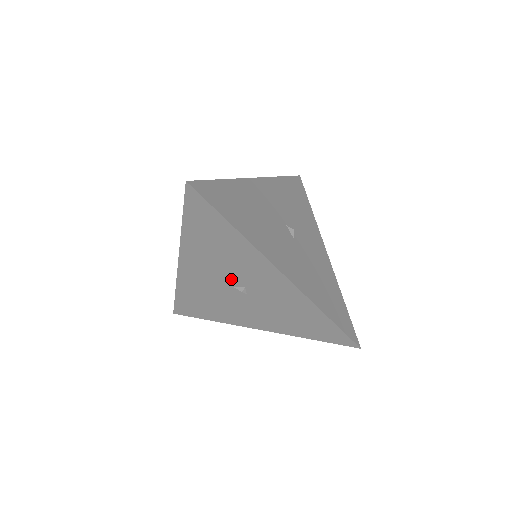
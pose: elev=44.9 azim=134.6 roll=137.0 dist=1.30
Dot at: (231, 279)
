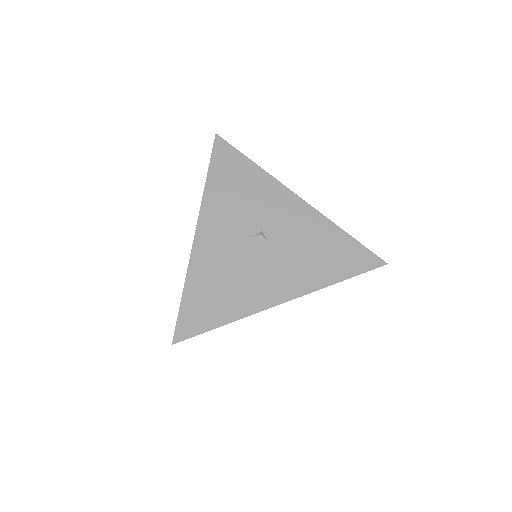
Dot at: occluded
